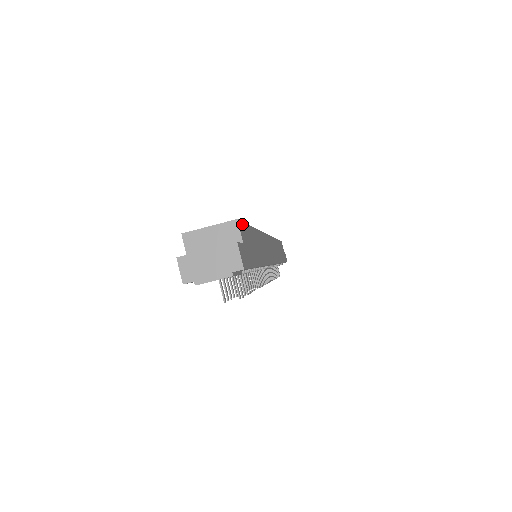
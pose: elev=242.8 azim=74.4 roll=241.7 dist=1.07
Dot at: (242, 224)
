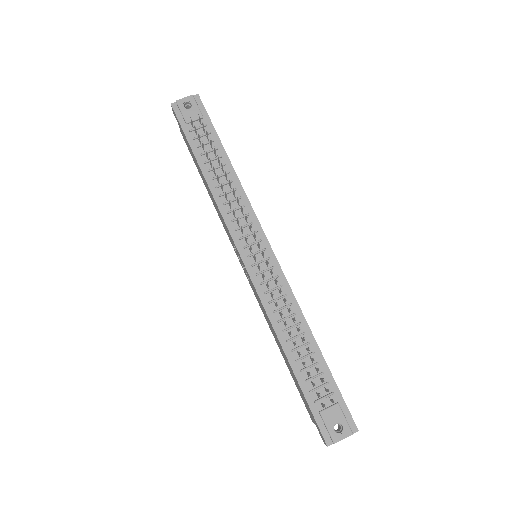
Dot at: occluded
